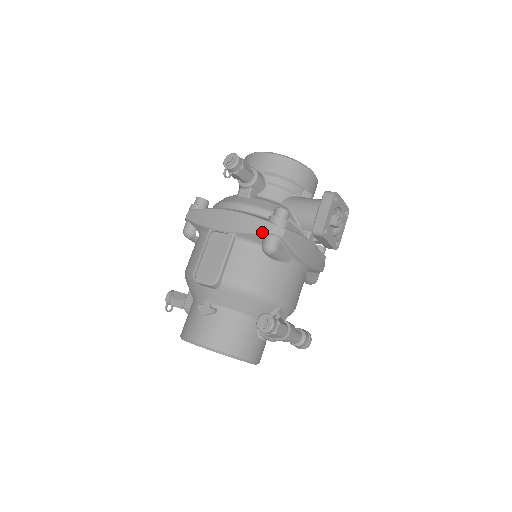
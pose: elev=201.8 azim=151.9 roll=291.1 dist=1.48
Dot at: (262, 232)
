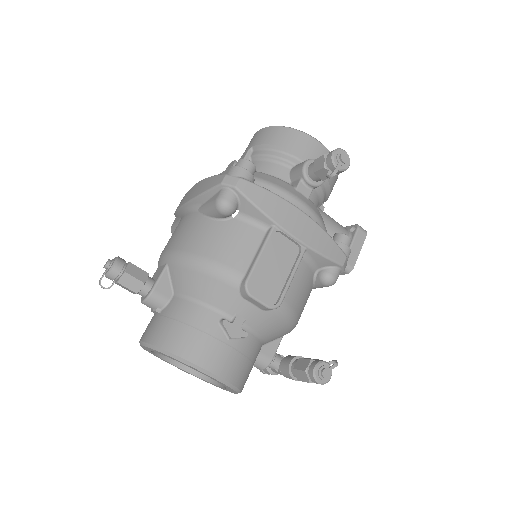
Dot at: (336, 261)
